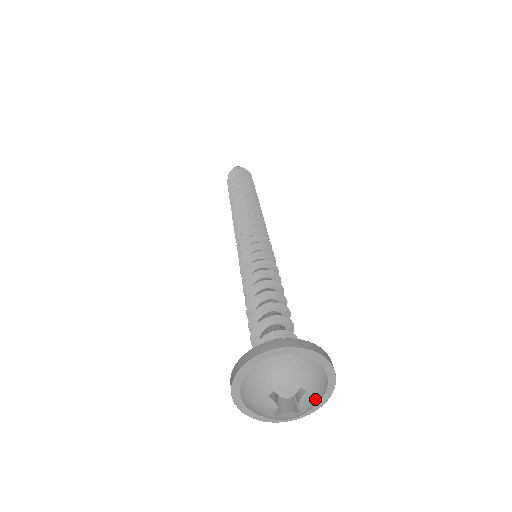
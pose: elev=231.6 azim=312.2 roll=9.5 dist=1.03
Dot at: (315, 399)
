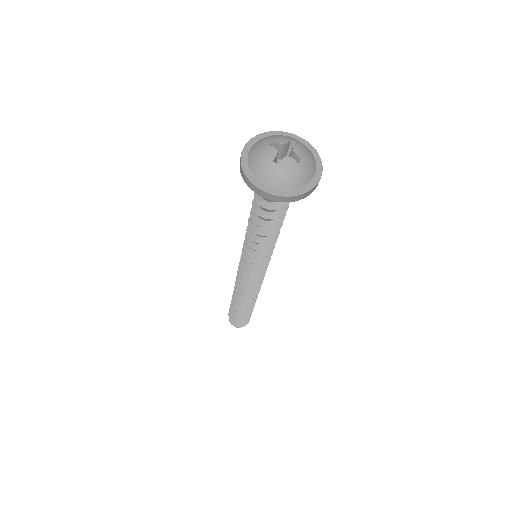
Dot at: (306, 156)
